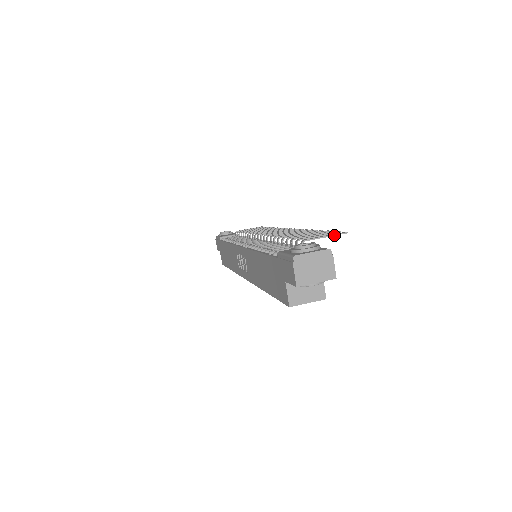
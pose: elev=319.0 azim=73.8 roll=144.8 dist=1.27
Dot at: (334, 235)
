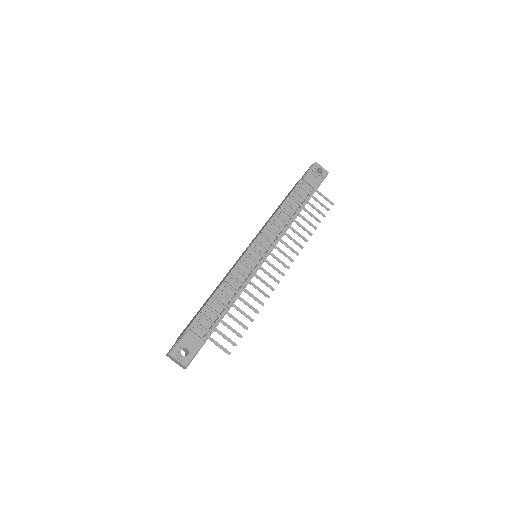
Dot at: (222, 349)
